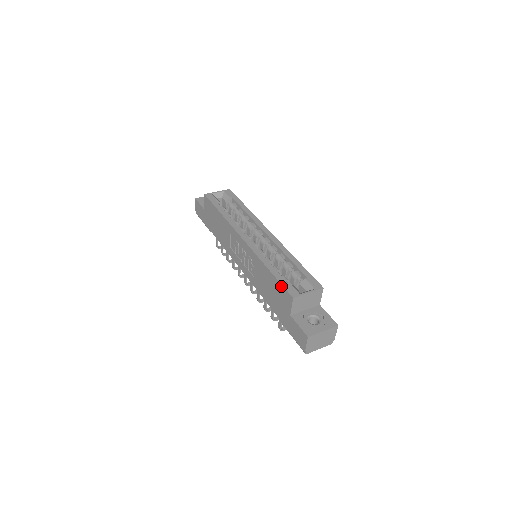
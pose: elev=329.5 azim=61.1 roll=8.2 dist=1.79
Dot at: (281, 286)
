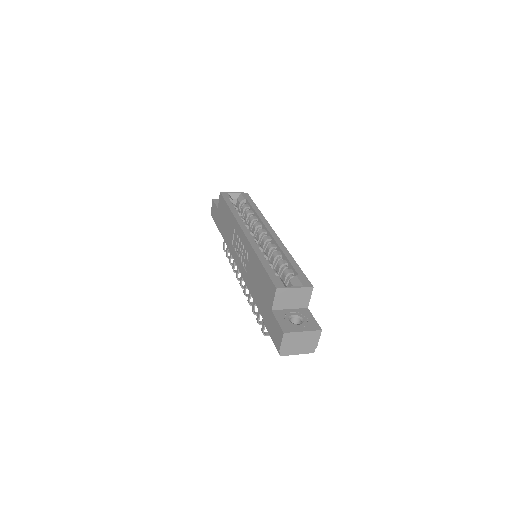
Dot at: (268, 277)
